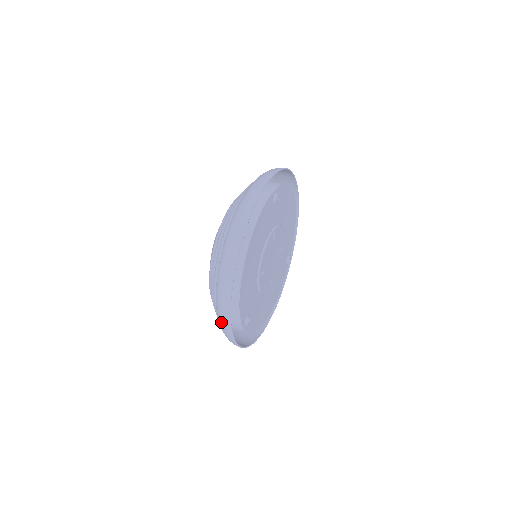
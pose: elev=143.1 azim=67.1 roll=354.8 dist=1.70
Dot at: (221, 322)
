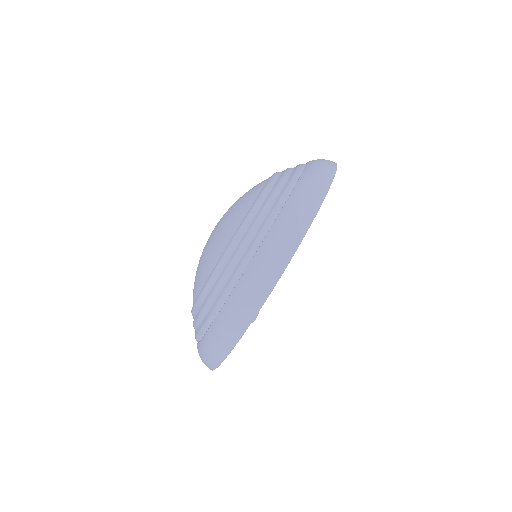
Dot at: occluded
